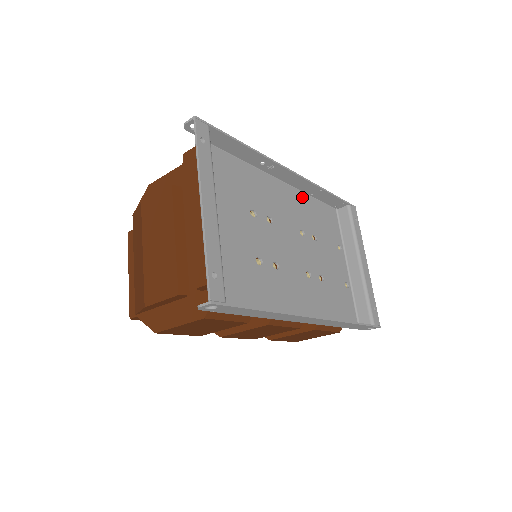
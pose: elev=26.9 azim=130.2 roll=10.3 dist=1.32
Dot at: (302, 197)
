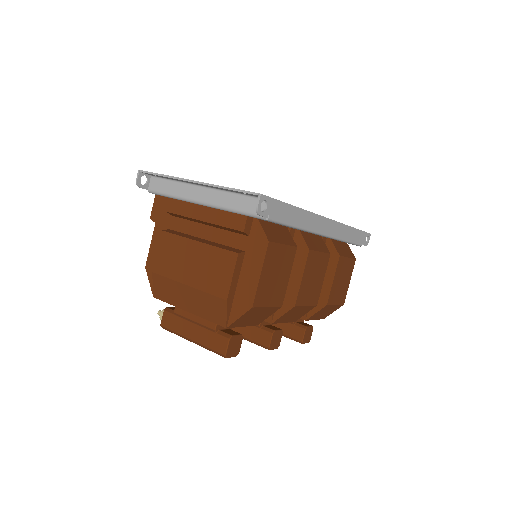
Dot at: occluded
